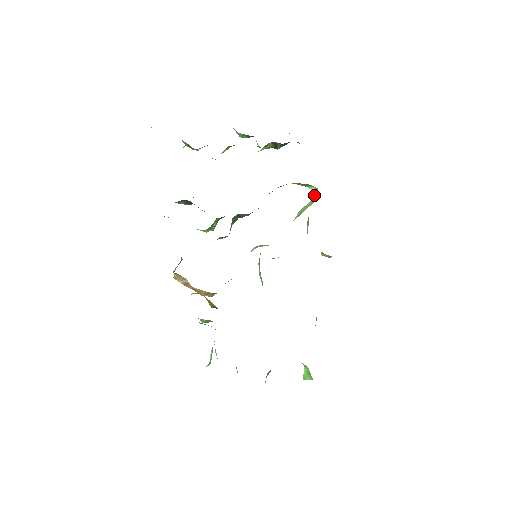
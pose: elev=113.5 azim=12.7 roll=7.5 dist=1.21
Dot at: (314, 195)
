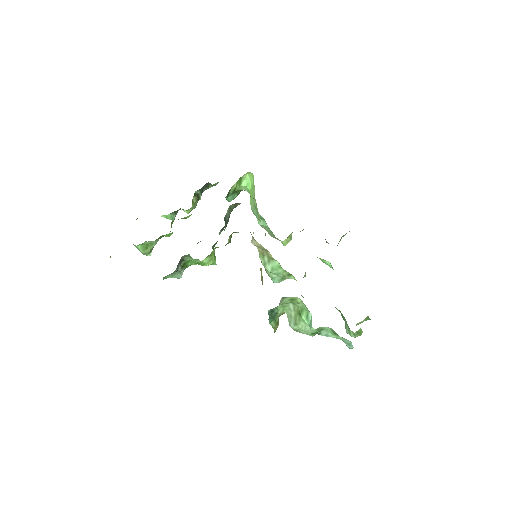
Dot at: (249, 186)
